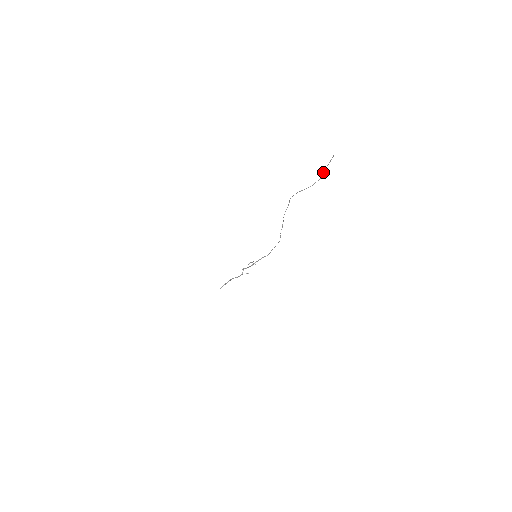
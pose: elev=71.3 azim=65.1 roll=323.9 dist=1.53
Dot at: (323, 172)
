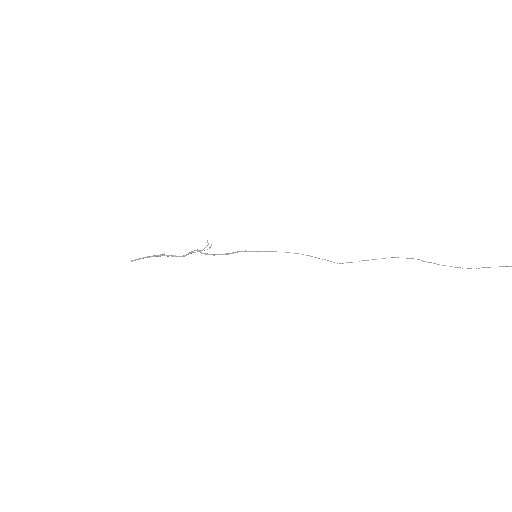
Dot at: (483, 267)
